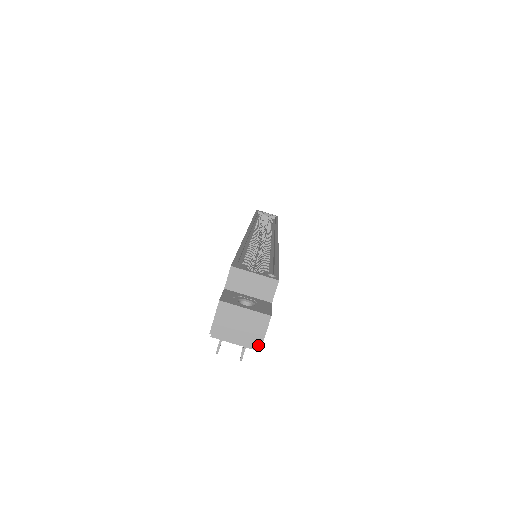
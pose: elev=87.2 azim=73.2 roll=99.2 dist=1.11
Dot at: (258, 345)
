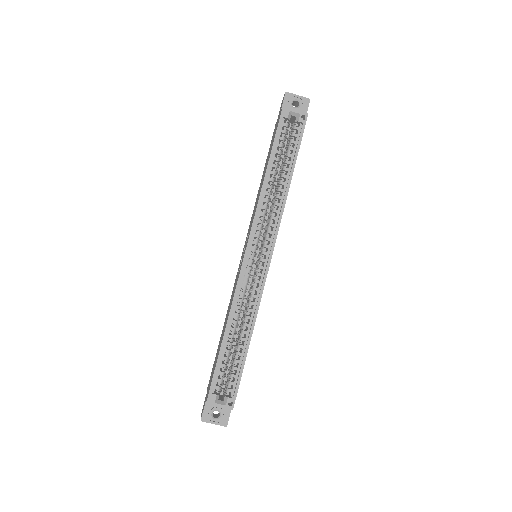
Dot at: occluded
